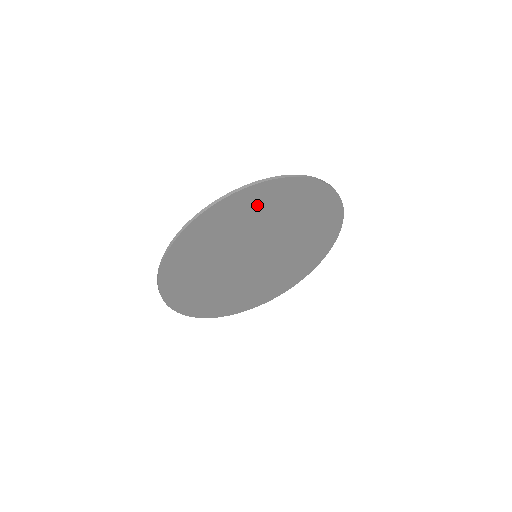
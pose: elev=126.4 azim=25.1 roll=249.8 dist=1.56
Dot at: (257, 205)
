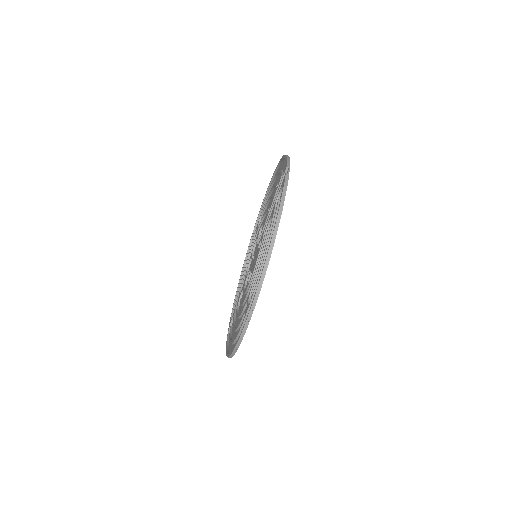
Dot at: occluded
